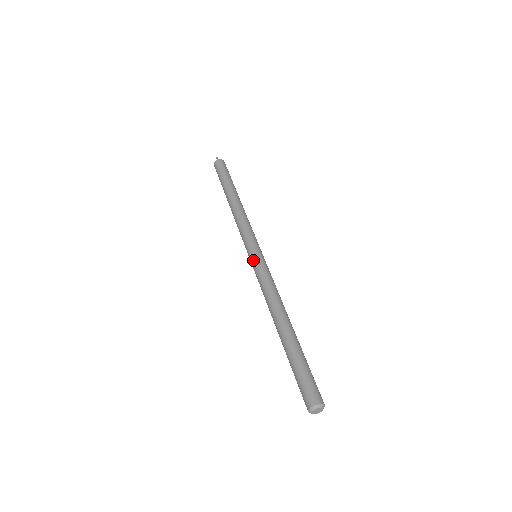
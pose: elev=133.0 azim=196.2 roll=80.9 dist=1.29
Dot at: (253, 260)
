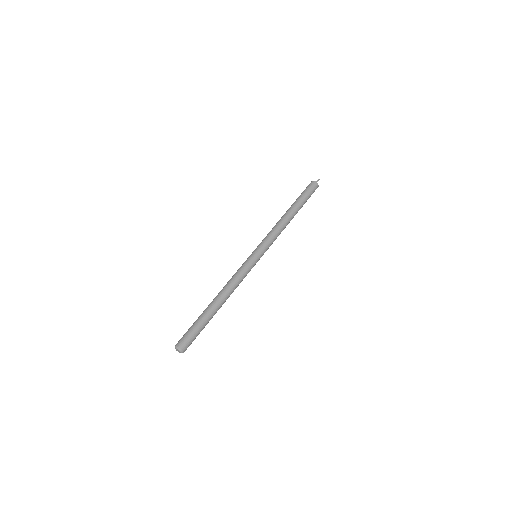
Dot at: occluded
